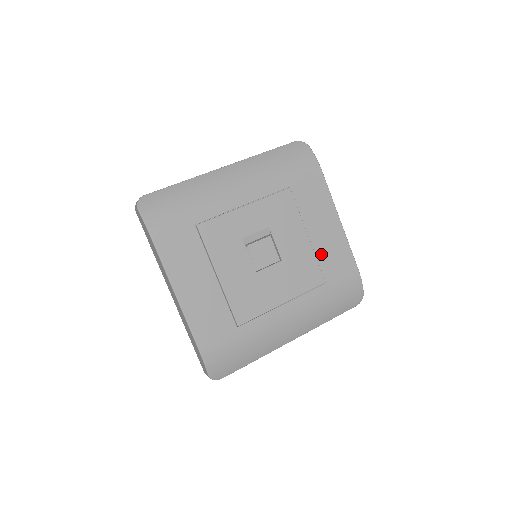
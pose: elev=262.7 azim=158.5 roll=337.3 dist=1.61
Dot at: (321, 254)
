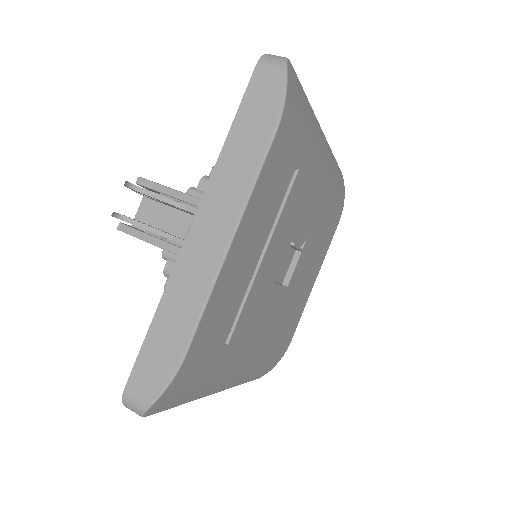
Dot at: (295, 304)
